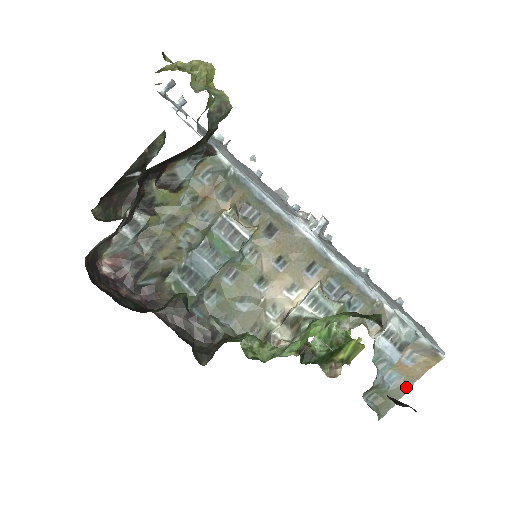
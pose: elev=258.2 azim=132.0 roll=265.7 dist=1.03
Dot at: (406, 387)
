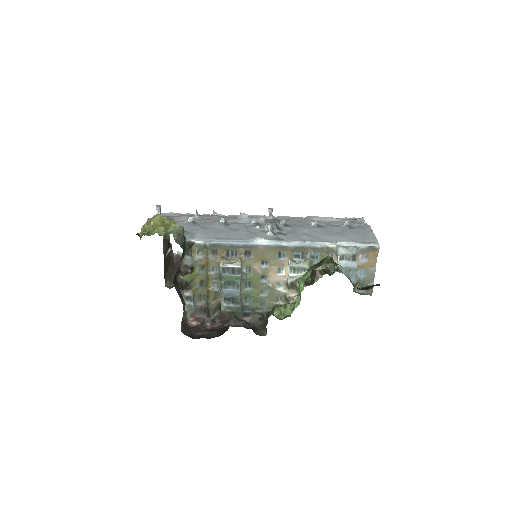
Dot at: (372, 272)
